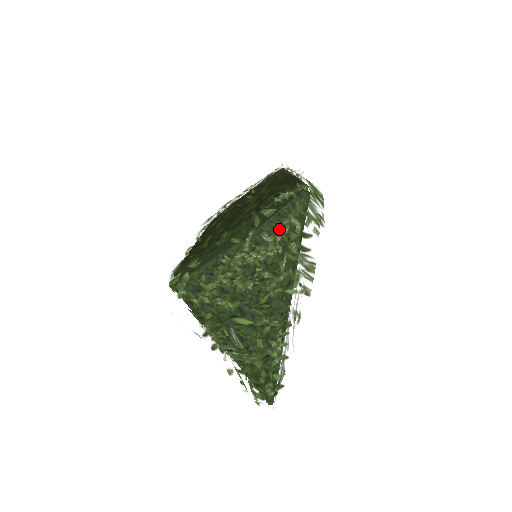
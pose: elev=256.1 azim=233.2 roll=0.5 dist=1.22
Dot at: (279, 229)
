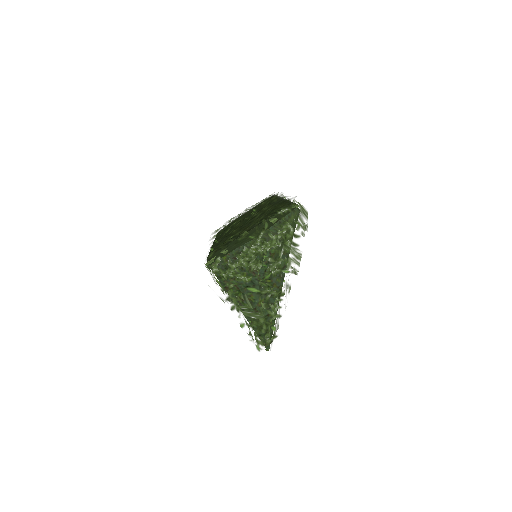
Dot at: (280, 231)
